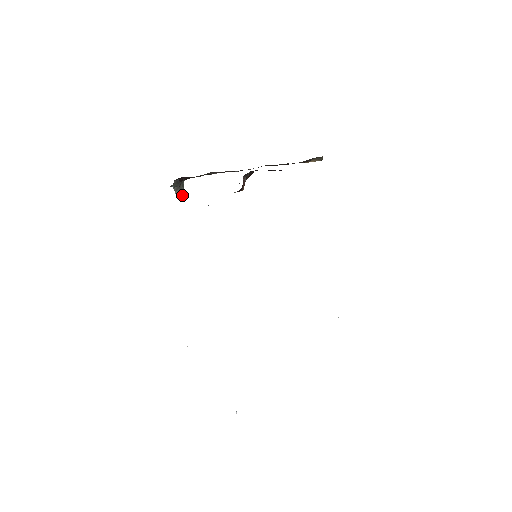
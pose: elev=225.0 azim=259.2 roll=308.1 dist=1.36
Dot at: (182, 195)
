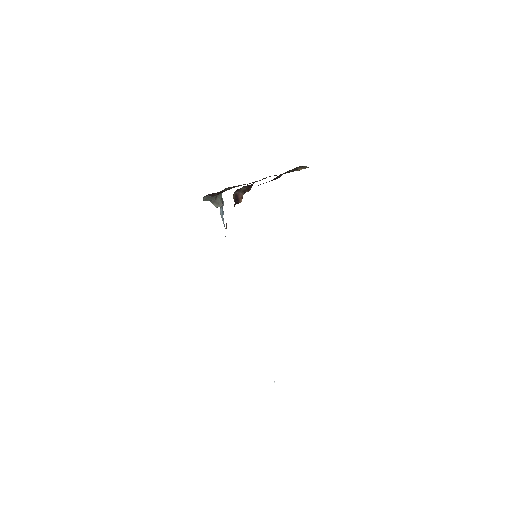
Dot at: (220, 205)
